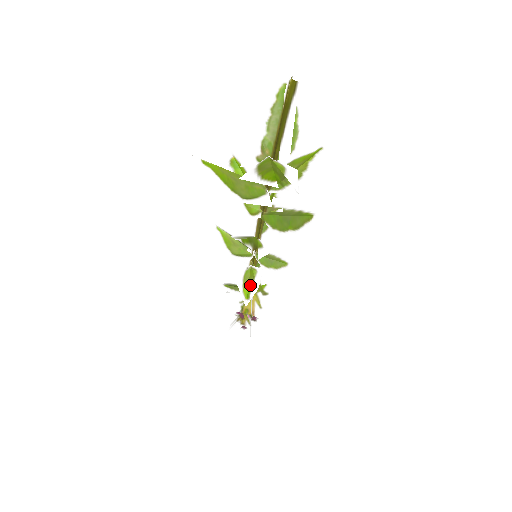
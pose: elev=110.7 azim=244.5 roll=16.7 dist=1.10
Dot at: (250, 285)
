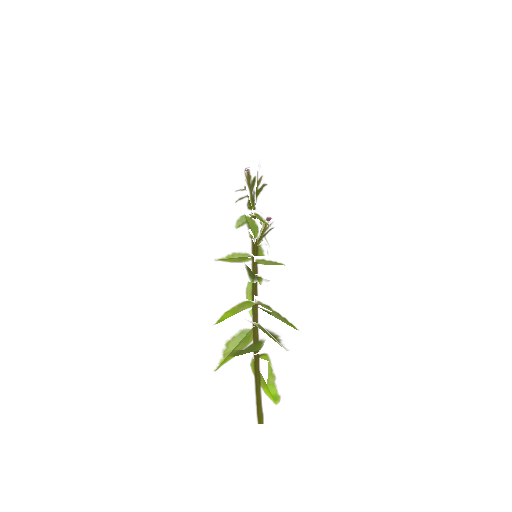
Dot at: occluded
